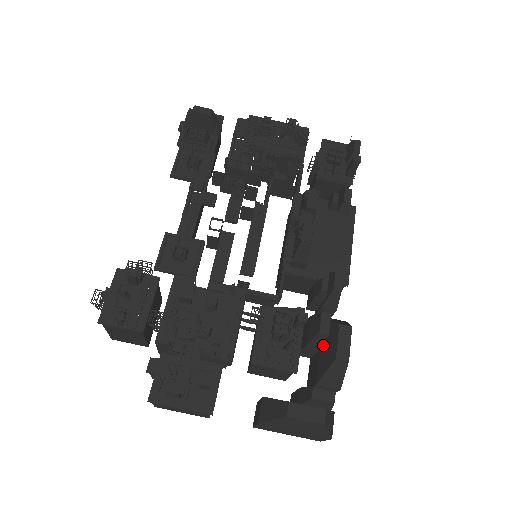
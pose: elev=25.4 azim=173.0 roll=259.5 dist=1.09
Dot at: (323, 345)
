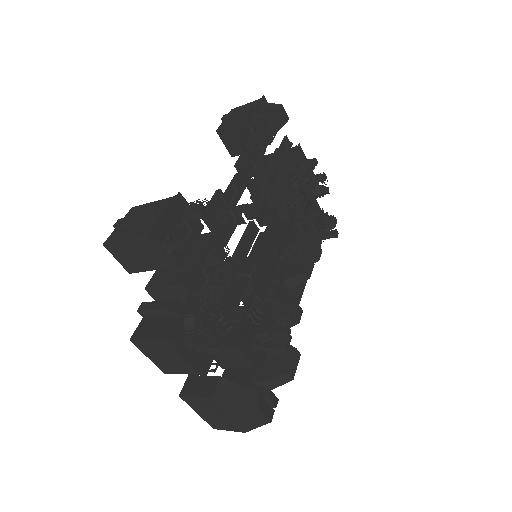
Dot at: (268, 356)
